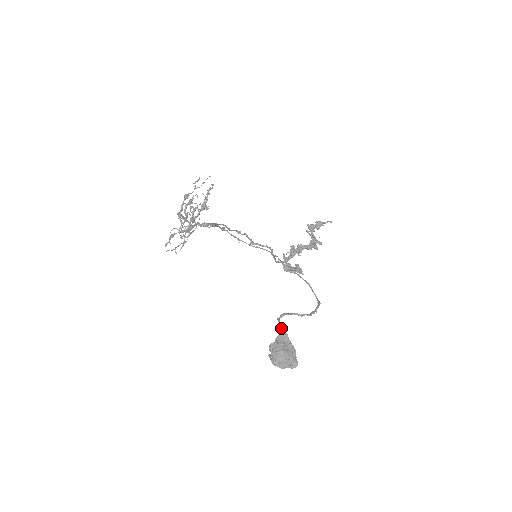
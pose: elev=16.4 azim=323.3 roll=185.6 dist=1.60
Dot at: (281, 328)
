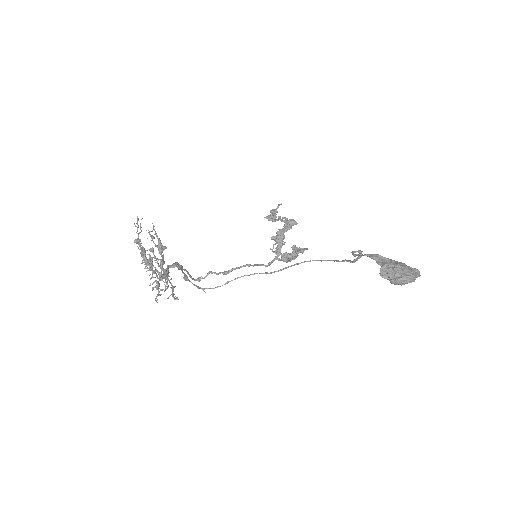
Dot at: (370, 255)
